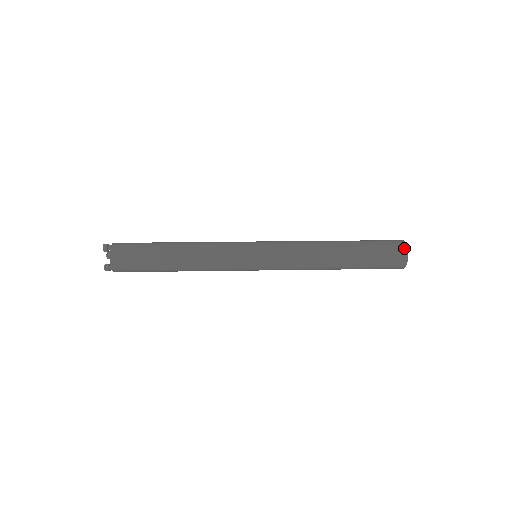
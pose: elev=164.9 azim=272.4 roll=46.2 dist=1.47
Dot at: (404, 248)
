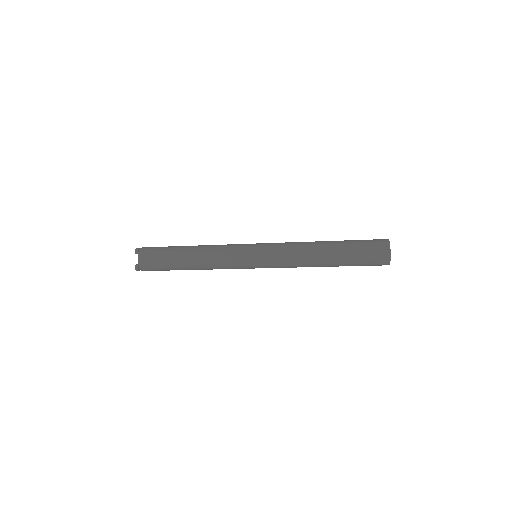
Dot at: (386, 243)
